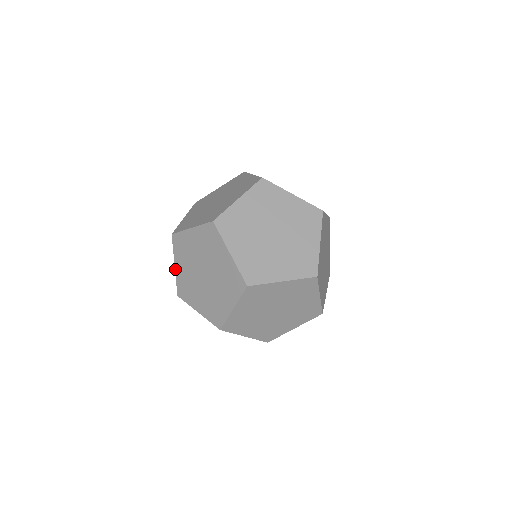
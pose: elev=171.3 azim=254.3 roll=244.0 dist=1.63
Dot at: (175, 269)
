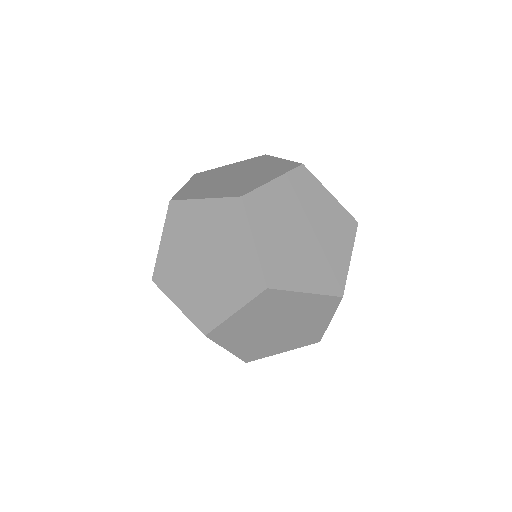
Dot at: occluded
